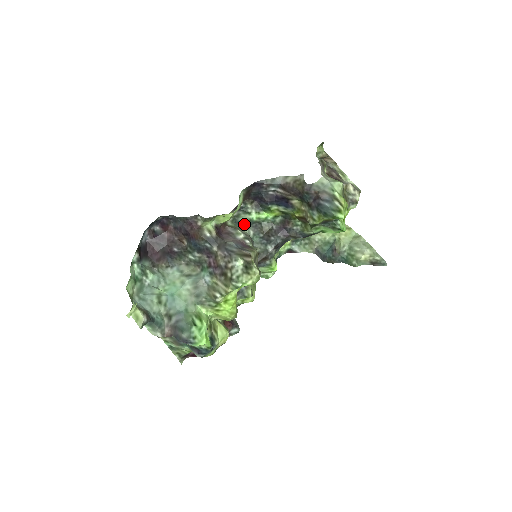
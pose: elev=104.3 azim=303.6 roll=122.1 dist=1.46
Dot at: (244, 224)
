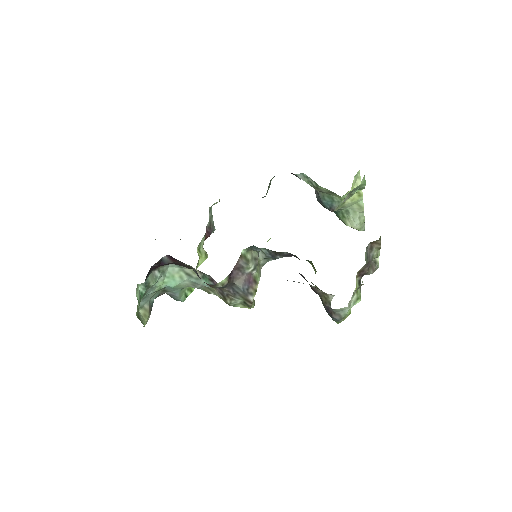
Dot at: (257, 248)
